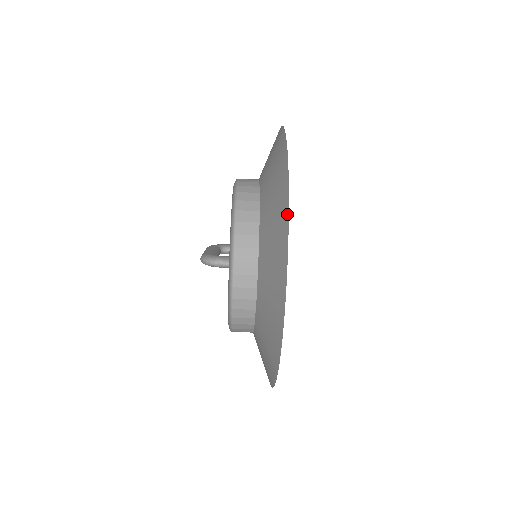
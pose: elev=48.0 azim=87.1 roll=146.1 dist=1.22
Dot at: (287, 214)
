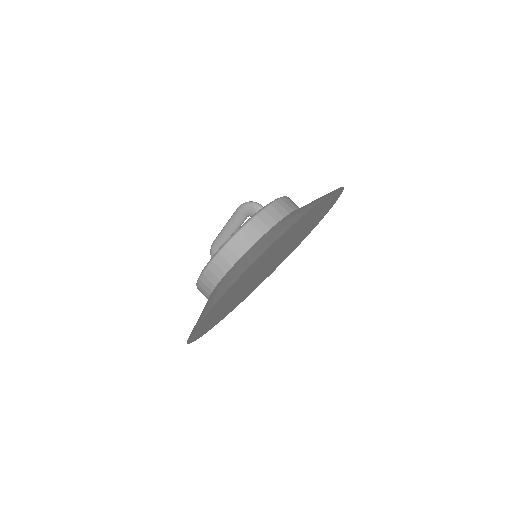
Dot at: (341, 188)
